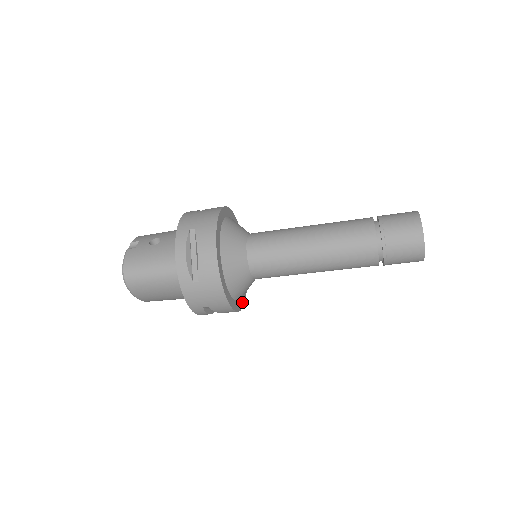
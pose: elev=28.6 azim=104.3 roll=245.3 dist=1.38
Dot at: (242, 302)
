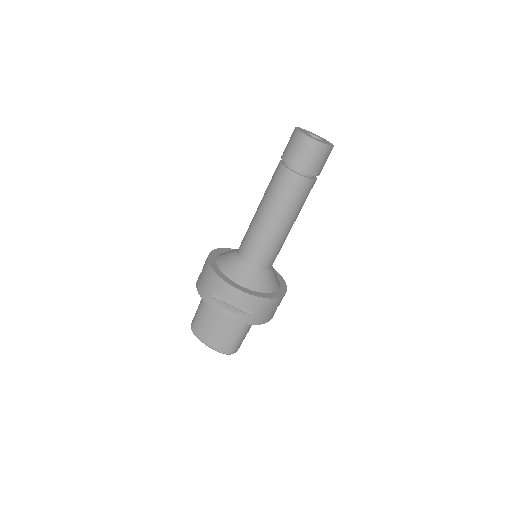
Dot at: (258, 295)
